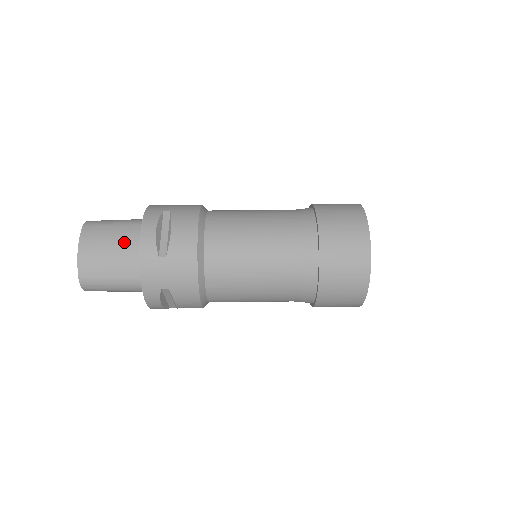
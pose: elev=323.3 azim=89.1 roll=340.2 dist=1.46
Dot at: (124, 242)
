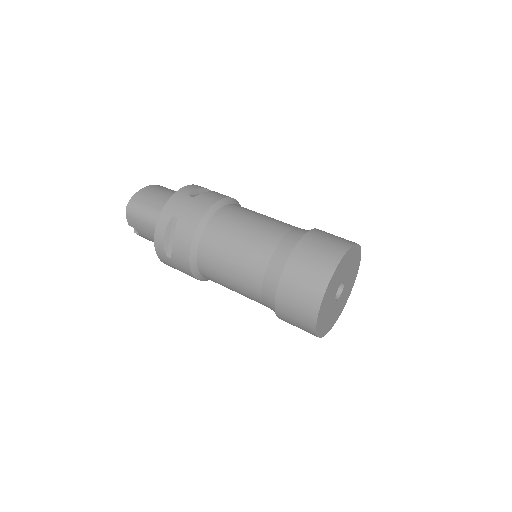
Dot at: occluded
